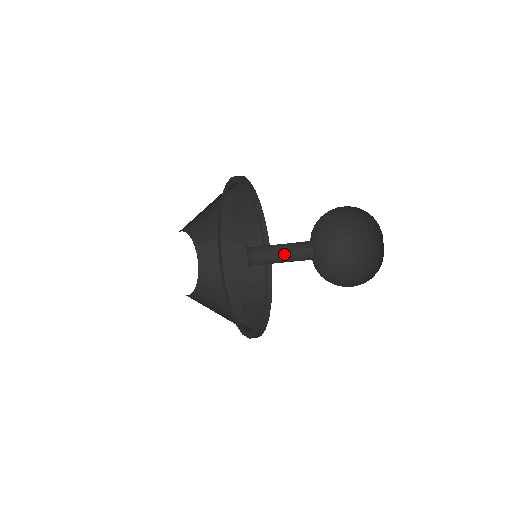
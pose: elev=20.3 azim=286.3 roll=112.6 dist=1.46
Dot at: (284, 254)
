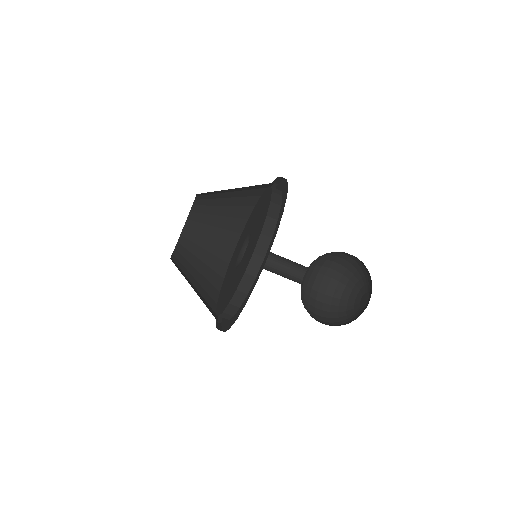
Dot at: occluded
